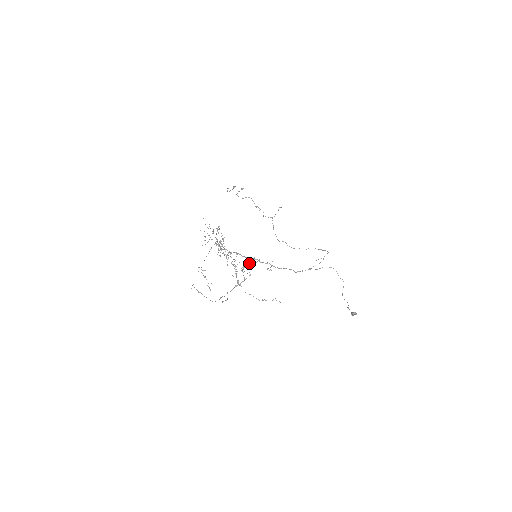
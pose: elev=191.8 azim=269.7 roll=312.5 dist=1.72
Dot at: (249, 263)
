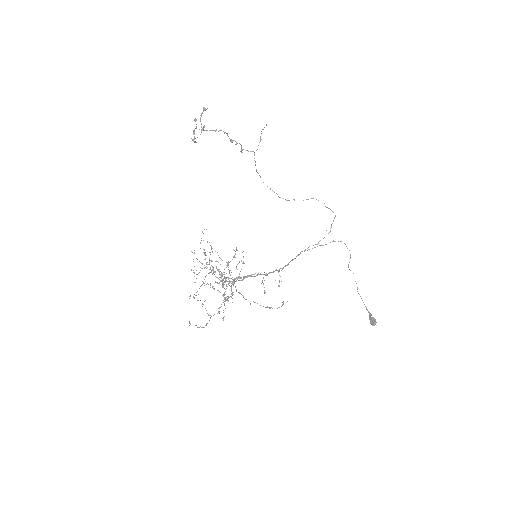
Dot at: (242, 252)
